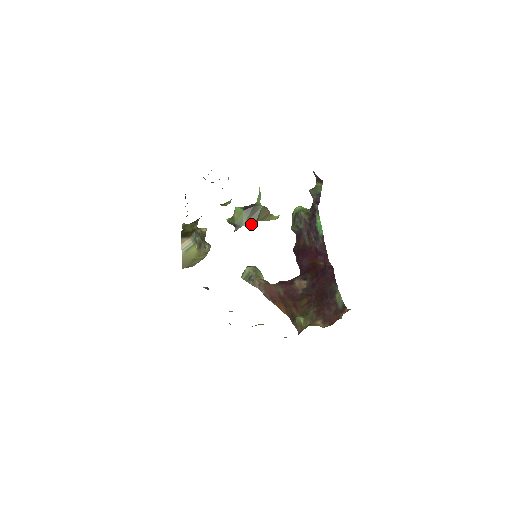
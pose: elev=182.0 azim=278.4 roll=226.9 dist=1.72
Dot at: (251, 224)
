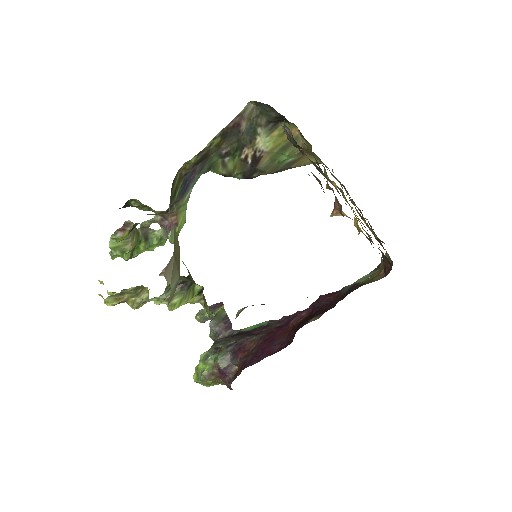
Dot at: (200, 287)
